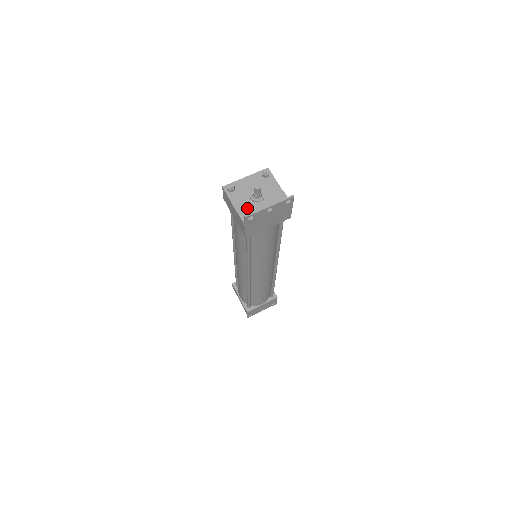
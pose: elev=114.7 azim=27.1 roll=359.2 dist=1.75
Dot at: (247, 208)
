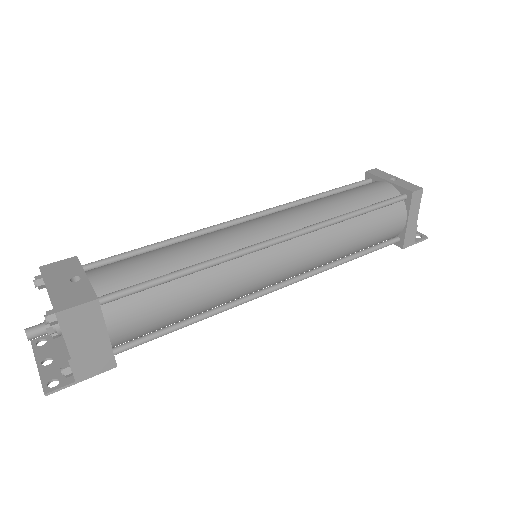
Dot at: occluded
